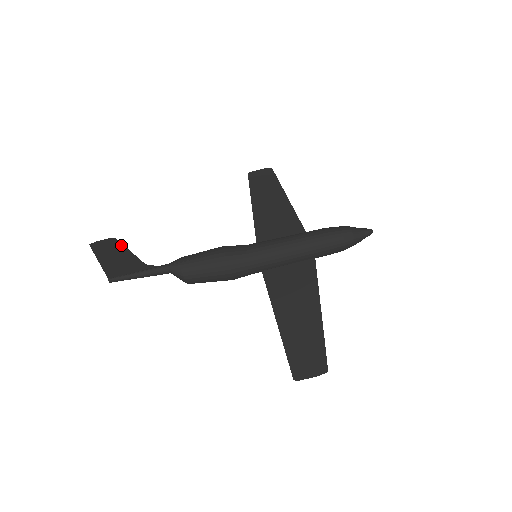
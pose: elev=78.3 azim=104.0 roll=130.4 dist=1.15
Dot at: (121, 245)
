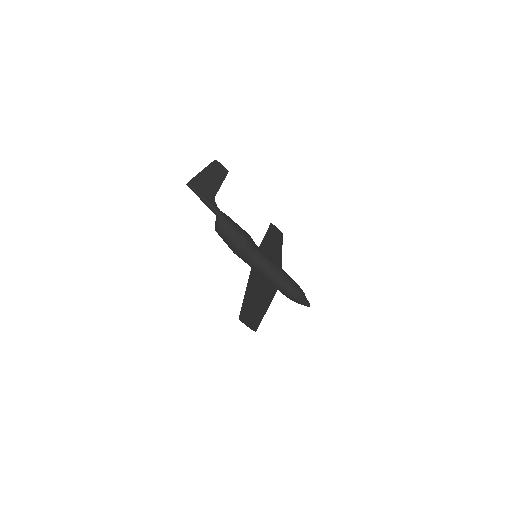
Dot at: (224, 177)
